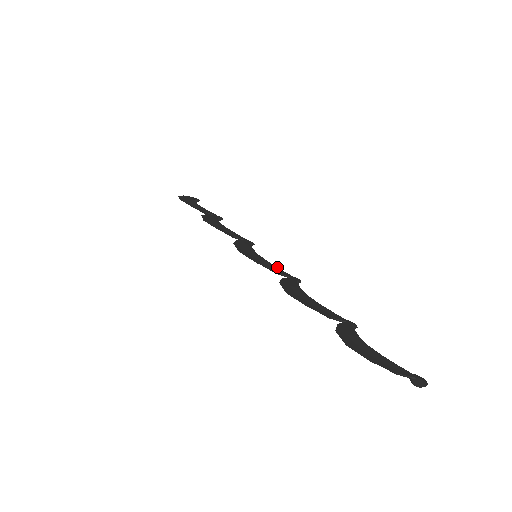
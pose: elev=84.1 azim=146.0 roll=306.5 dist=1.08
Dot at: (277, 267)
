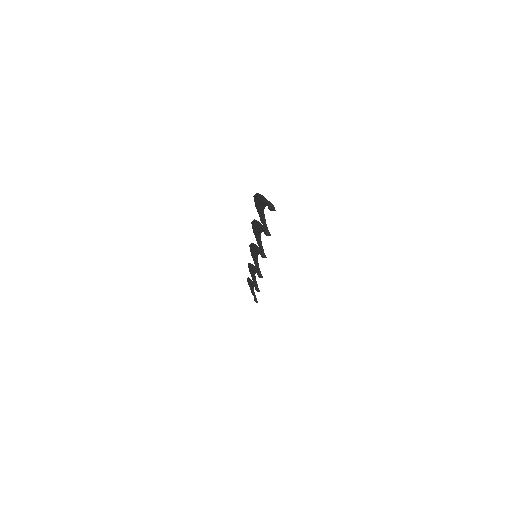
Dot at: occluded
